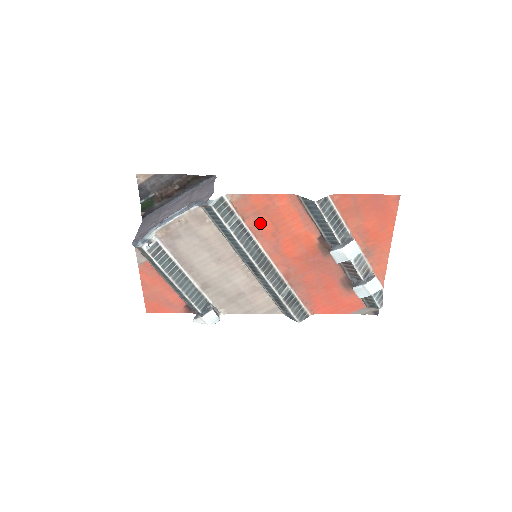
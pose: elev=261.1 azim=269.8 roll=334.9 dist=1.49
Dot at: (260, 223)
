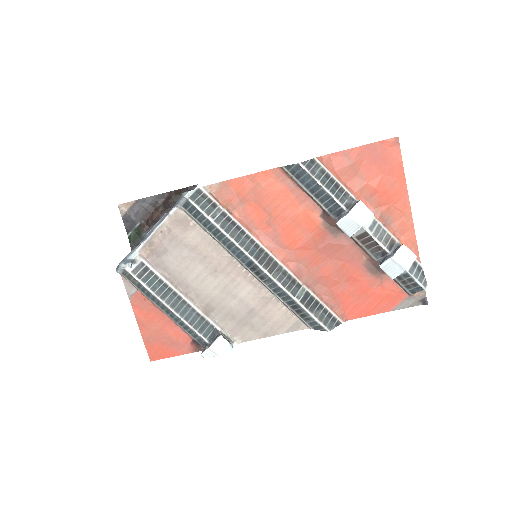
Dot at: (249, 212)
